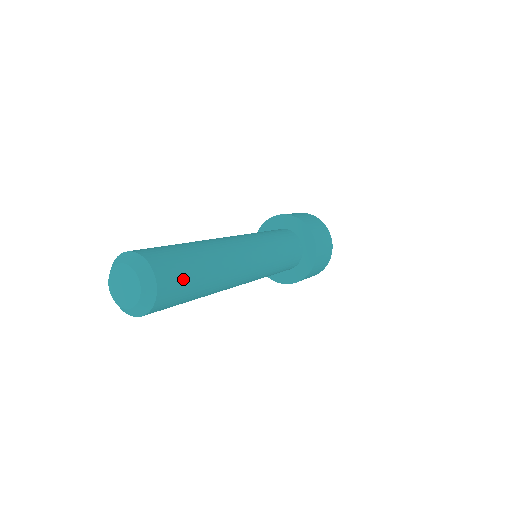
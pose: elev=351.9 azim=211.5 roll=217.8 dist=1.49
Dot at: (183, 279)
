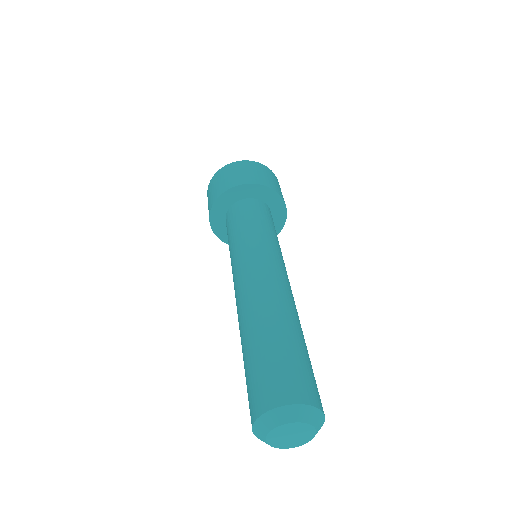
Dot at: occluded
